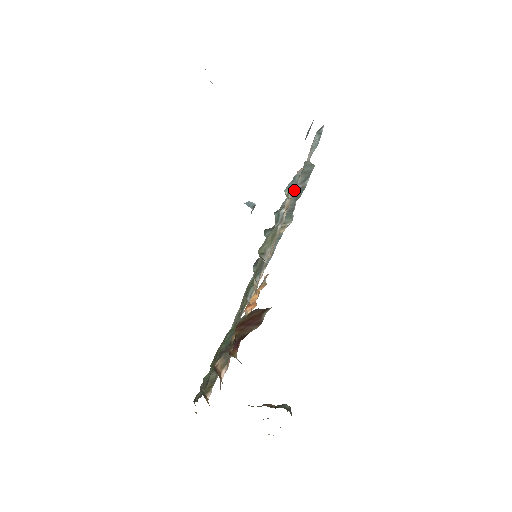
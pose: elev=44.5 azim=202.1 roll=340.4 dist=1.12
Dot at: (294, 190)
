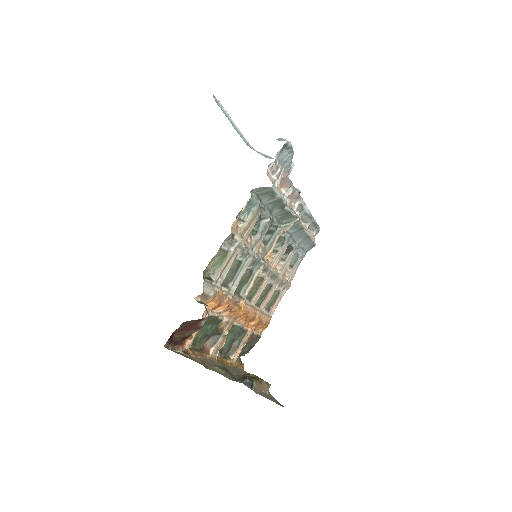
Dot at: (236, 220)
